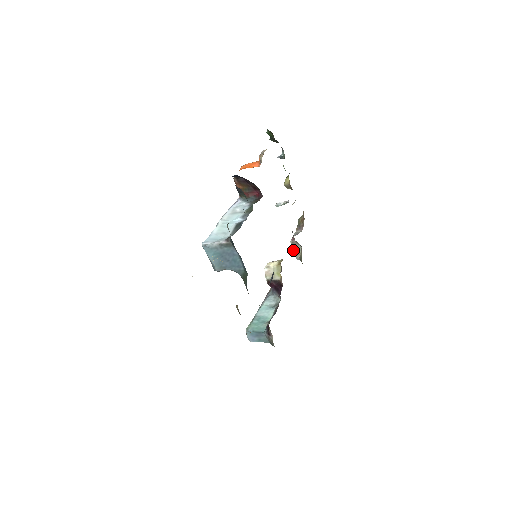
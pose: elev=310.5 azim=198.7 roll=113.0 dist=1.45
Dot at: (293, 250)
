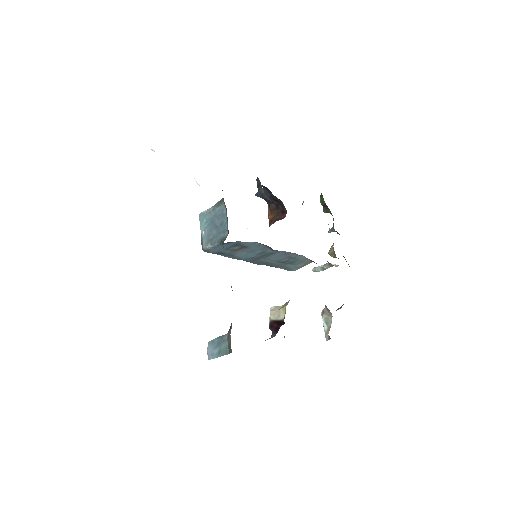
Dot at: (323, 325)
